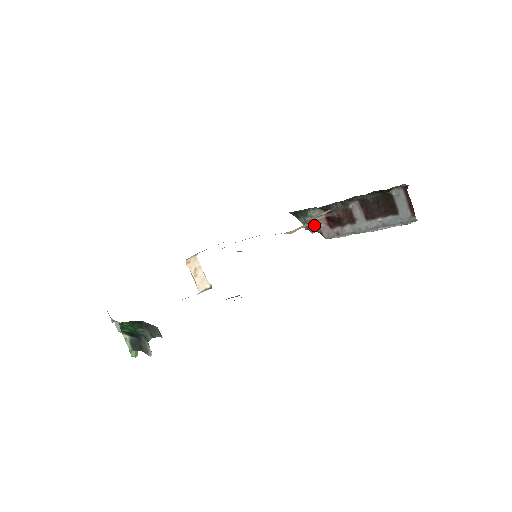
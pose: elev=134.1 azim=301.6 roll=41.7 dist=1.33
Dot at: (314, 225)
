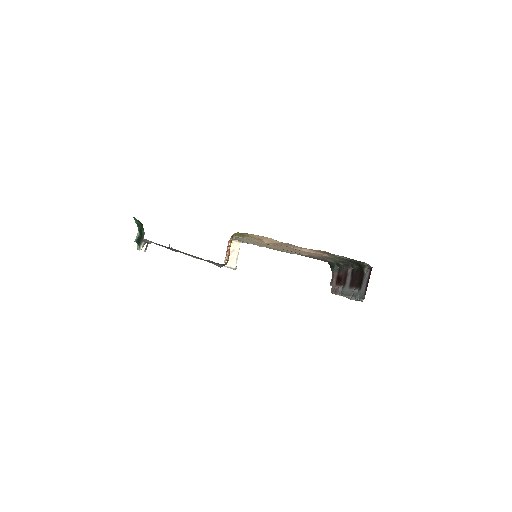
Dot at: (332, 279)
